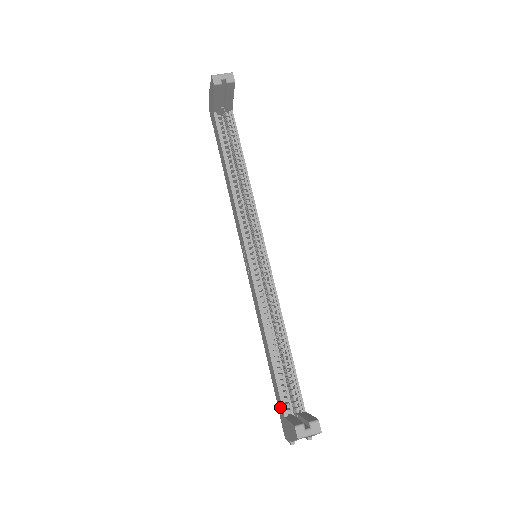
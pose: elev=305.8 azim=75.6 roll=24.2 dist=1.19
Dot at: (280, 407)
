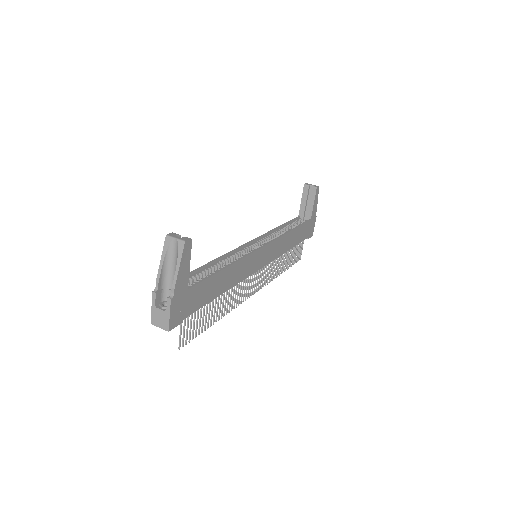
Dot at: occluded
